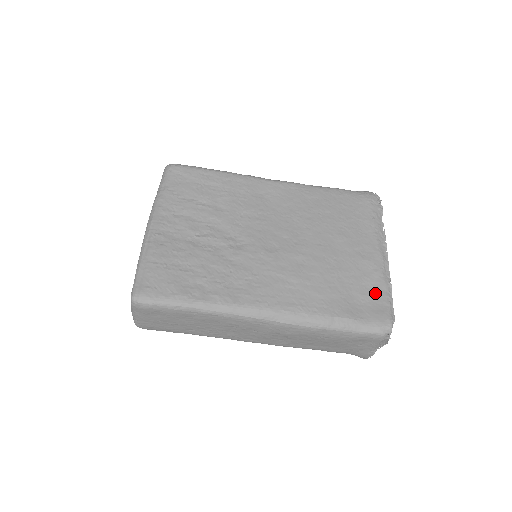
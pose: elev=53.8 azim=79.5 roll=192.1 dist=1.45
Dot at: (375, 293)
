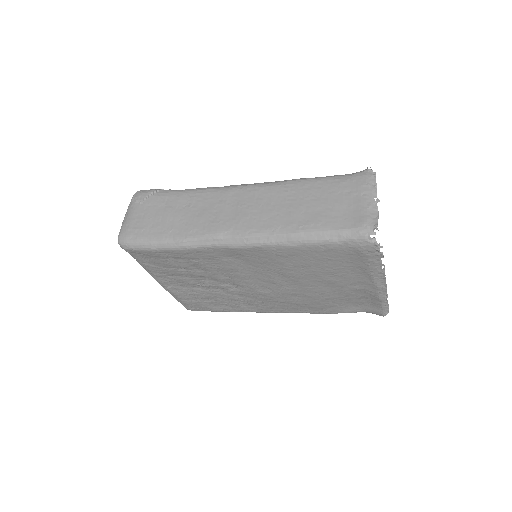
Dot at: (371, 302)
